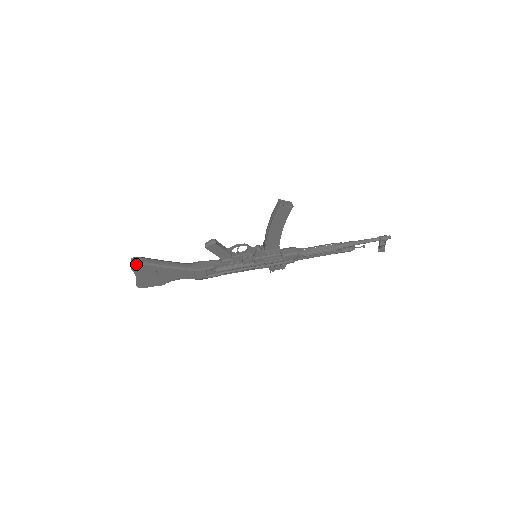
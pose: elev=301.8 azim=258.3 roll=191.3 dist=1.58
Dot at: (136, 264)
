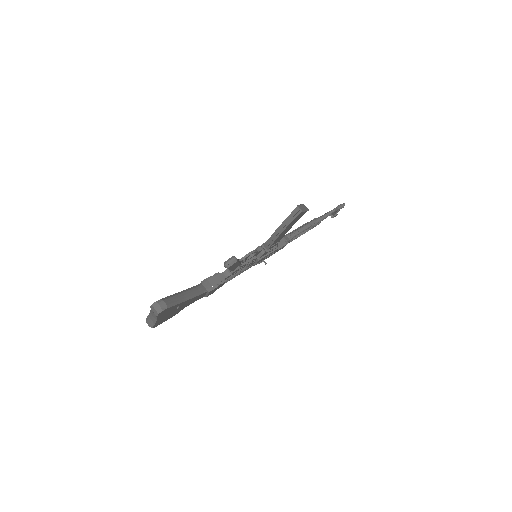
Dot at: (164, 310)
